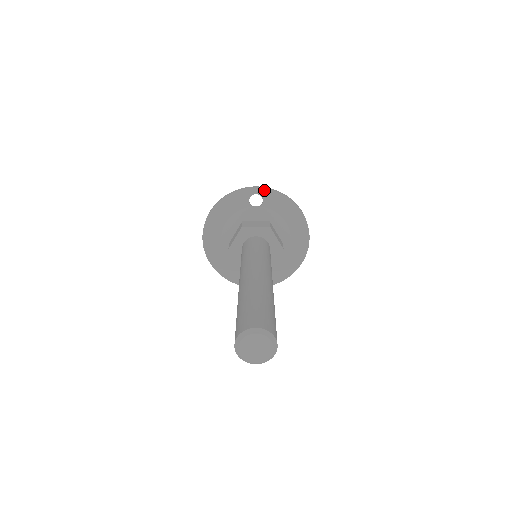
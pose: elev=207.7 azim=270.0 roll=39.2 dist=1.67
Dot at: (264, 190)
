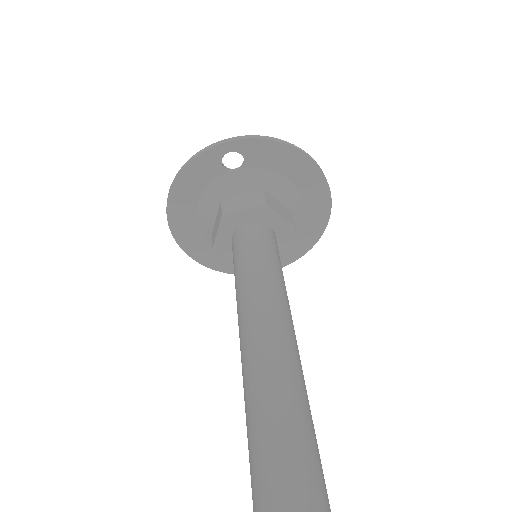
Dot at: (241, 142)
